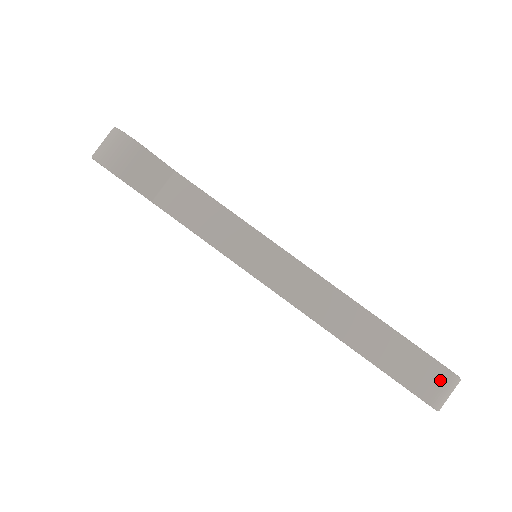
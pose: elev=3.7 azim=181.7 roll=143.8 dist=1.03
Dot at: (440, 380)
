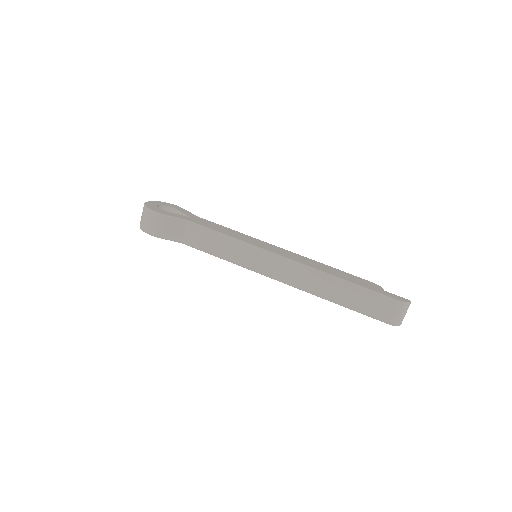
Dot at: (392, 308)
